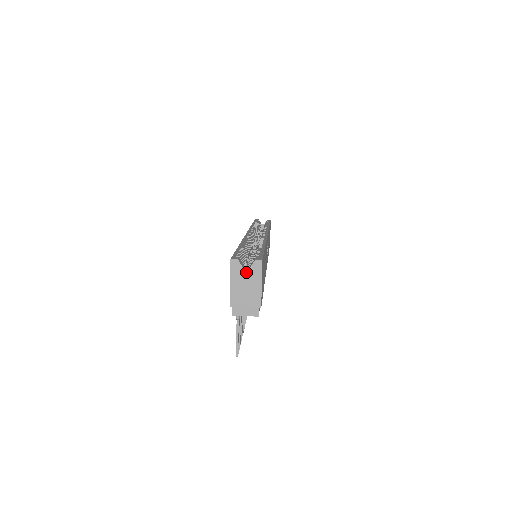
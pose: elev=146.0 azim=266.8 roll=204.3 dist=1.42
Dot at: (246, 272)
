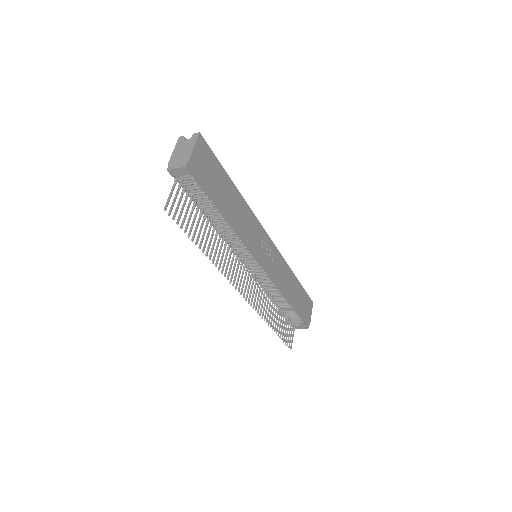
Dot at: (186, 142)
